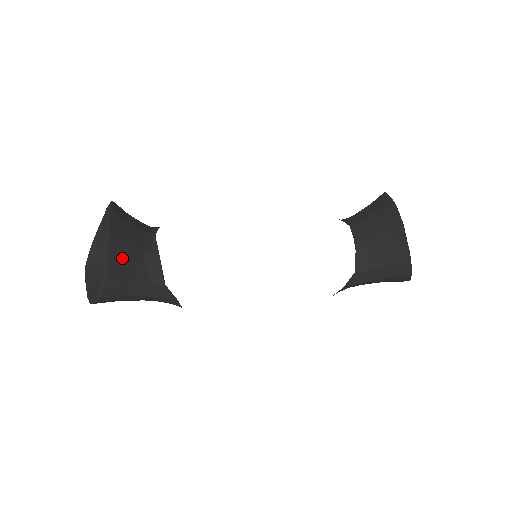
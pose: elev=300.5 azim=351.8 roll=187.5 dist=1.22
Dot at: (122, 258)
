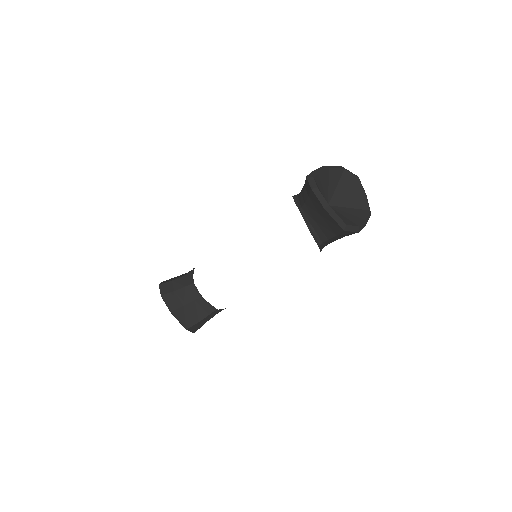
Dot at: (186, 315)
